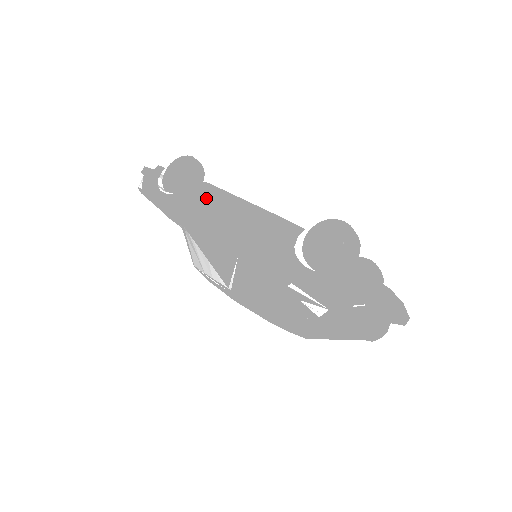
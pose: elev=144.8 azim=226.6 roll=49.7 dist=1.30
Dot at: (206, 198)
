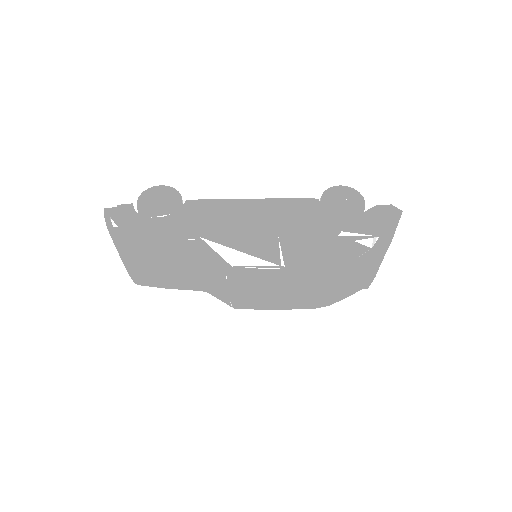
Dot at: (211, 206)
